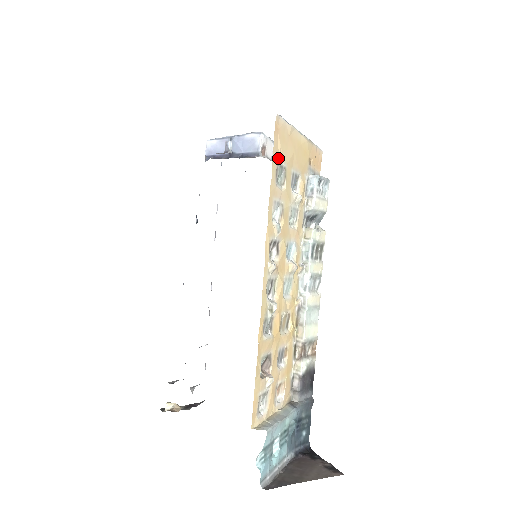
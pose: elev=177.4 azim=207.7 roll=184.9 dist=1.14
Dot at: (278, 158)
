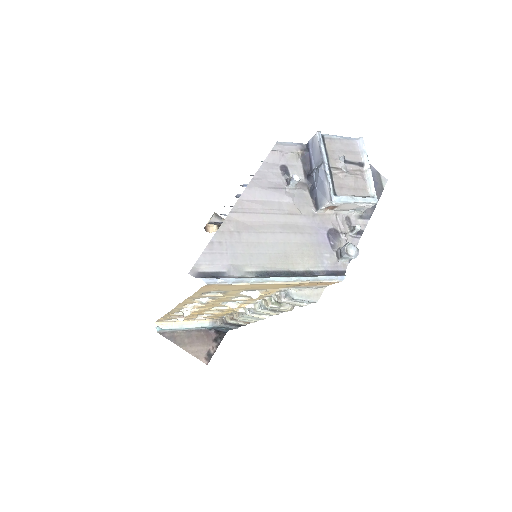
Dot at: (210, 291)
